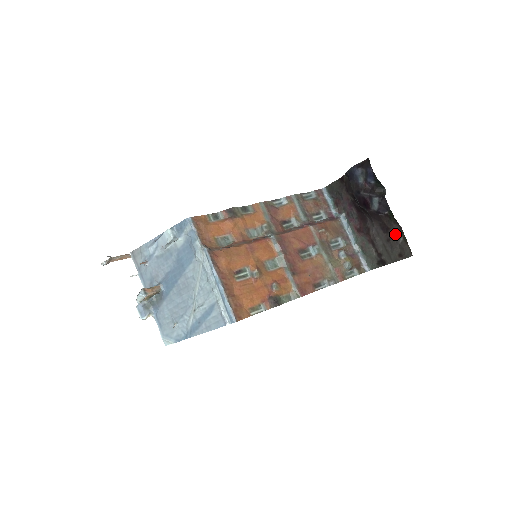
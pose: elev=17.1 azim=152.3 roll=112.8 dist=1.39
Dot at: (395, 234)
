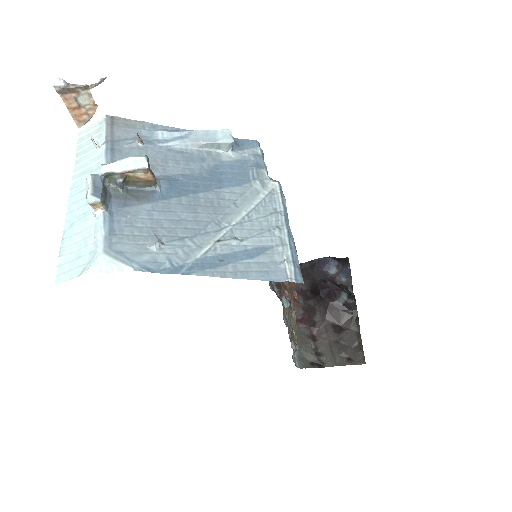
Dot at: (350, 336)
